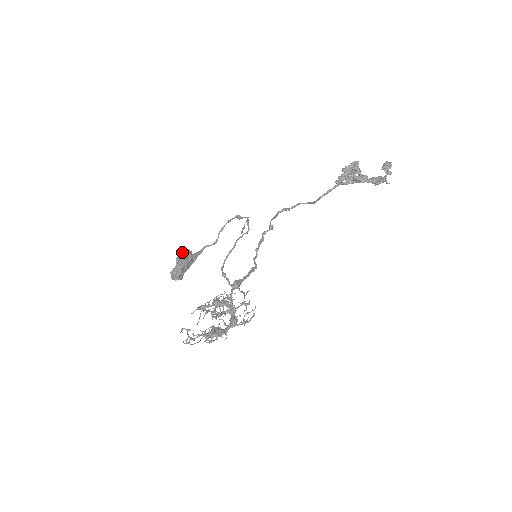
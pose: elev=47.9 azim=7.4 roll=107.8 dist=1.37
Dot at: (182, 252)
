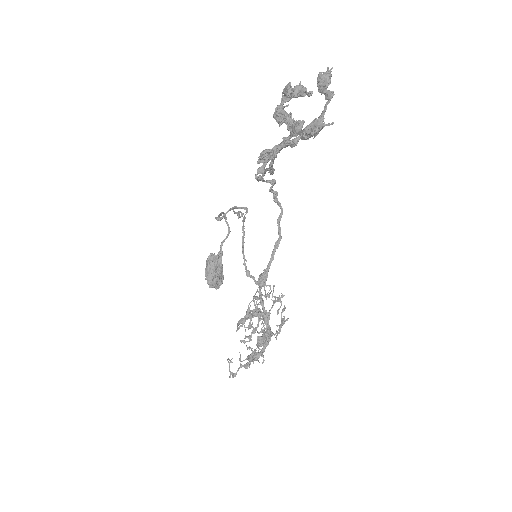
Dot at: (206, 261)
